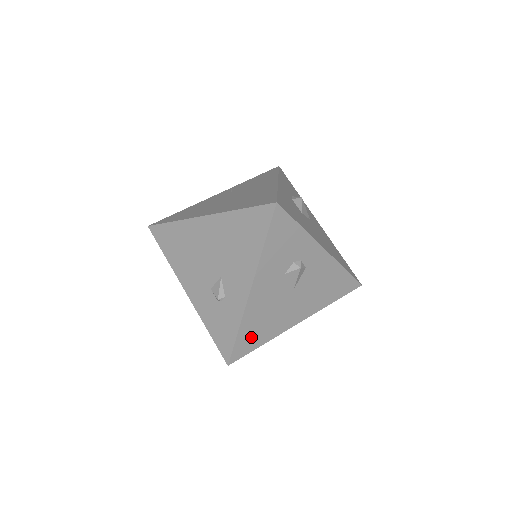
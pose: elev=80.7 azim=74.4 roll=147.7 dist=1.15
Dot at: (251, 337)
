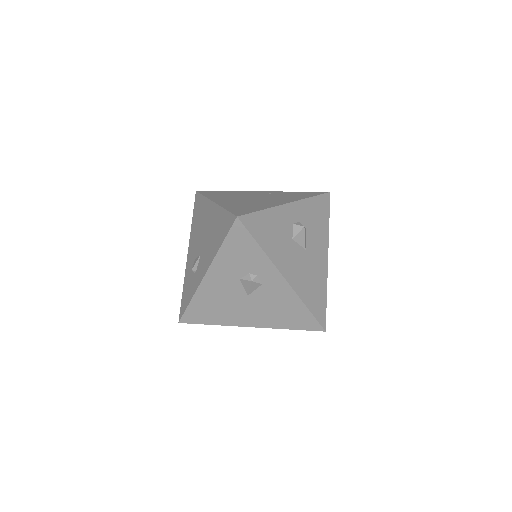
Dot at: (202, 312)
